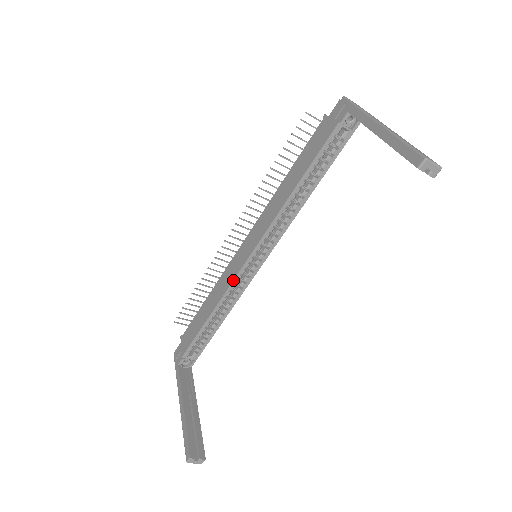
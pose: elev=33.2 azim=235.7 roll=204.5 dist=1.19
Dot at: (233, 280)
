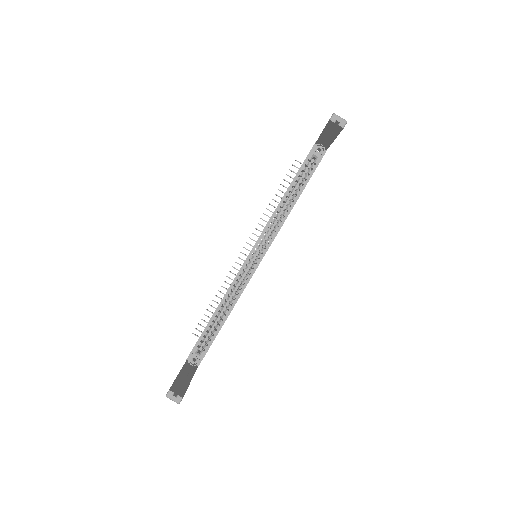
Dot at: (237, 274)
